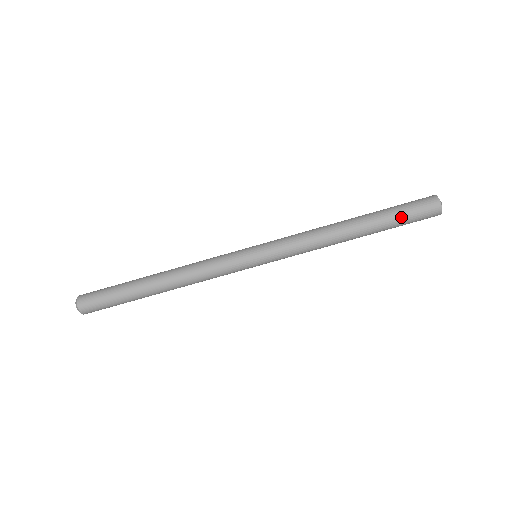
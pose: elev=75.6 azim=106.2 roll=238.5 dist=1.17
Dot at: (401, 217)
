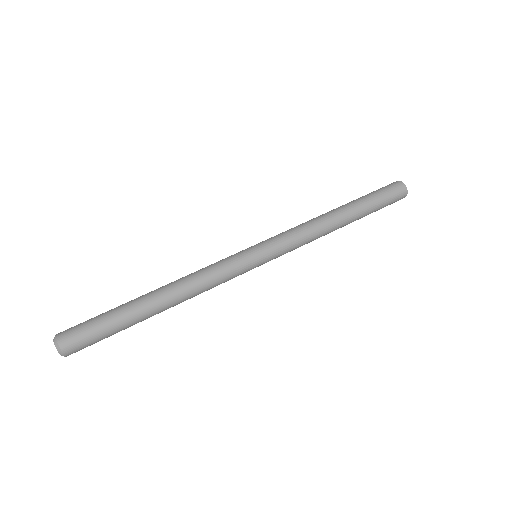
Dot at: (379, 201)
